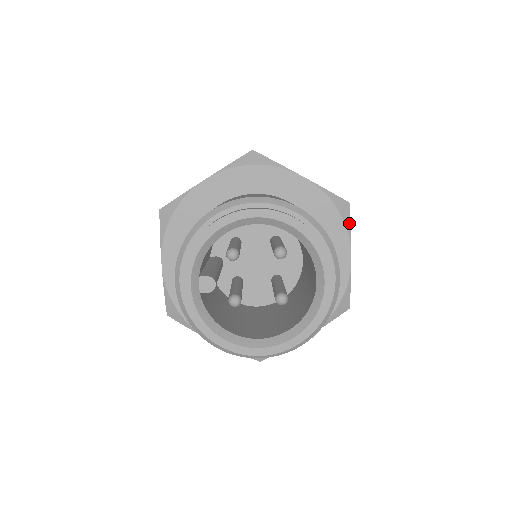
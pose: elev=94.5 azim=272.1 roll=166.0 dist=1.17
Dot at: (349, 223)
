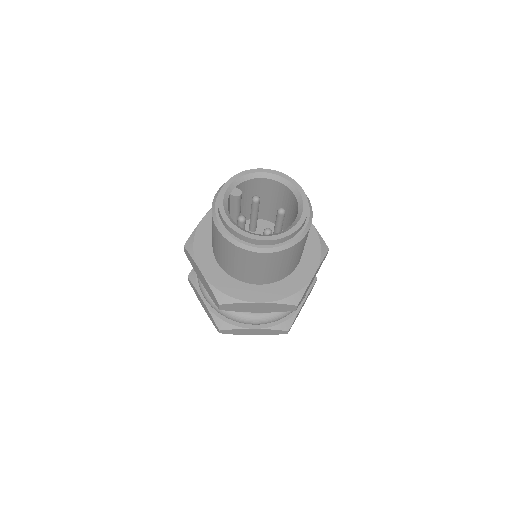
Dot at: (324, 256)
